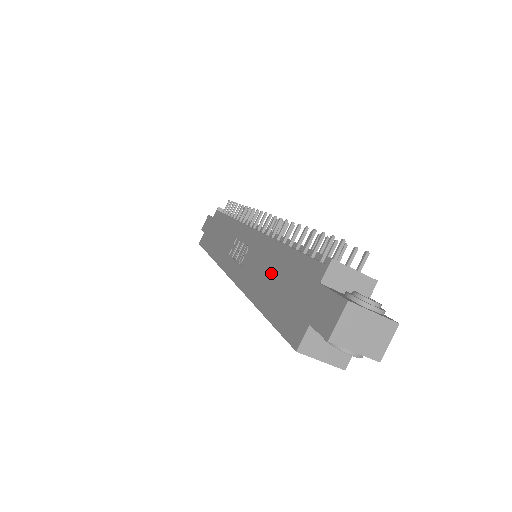
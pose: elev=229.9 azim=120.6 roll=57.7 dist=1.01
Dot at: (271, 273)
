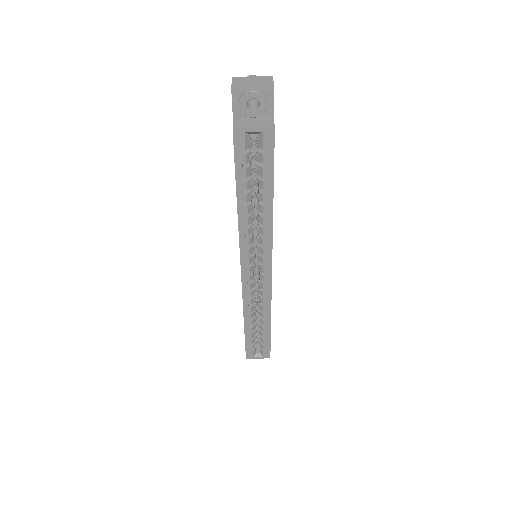
Dot at: occluded
